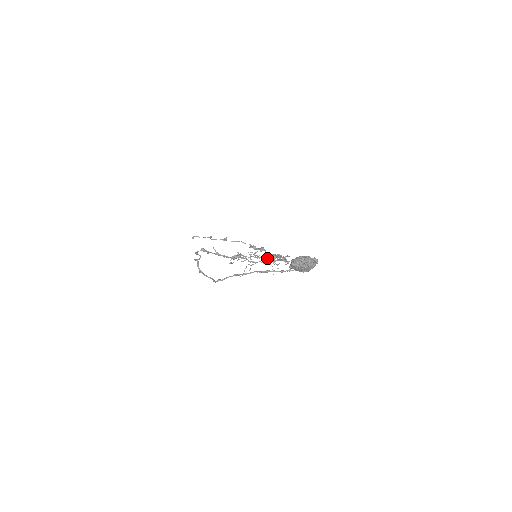
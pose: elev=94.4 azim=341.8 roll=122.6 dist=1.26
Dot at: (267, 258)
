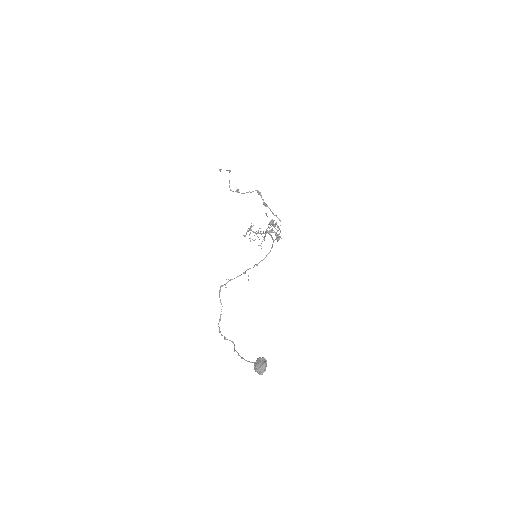
Dot at: (269, 227)
